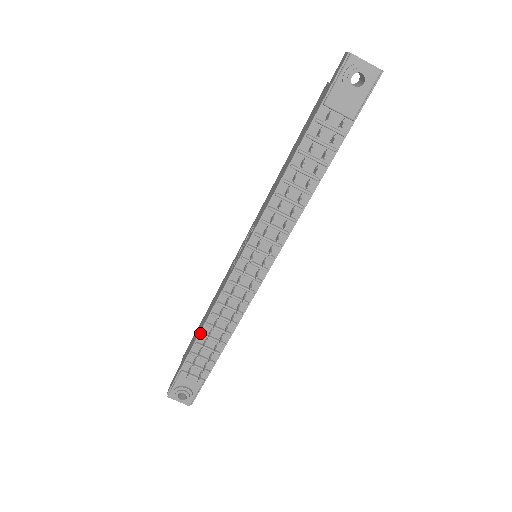
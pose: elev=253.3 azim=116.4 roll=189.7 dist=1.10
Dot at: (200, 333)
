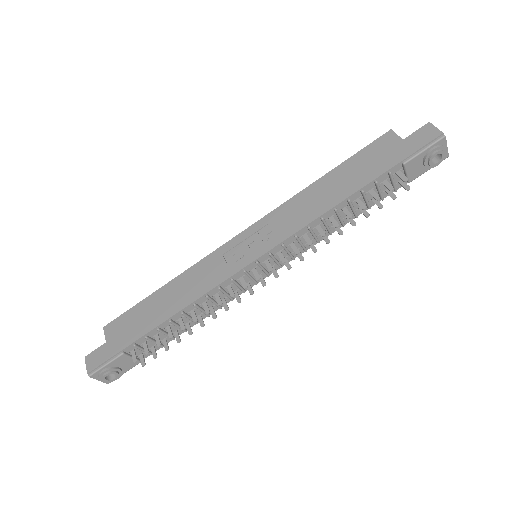
Dot at: (168, 320)
